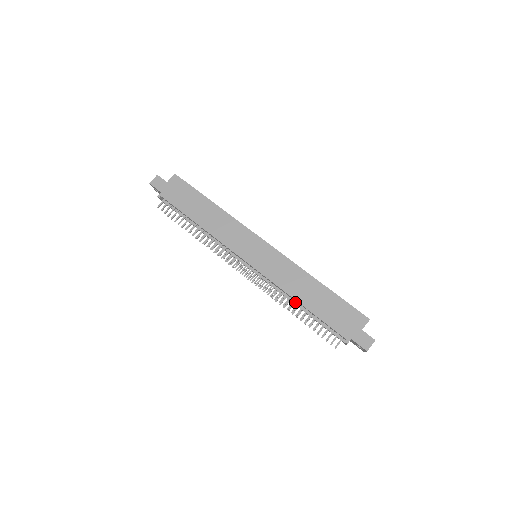
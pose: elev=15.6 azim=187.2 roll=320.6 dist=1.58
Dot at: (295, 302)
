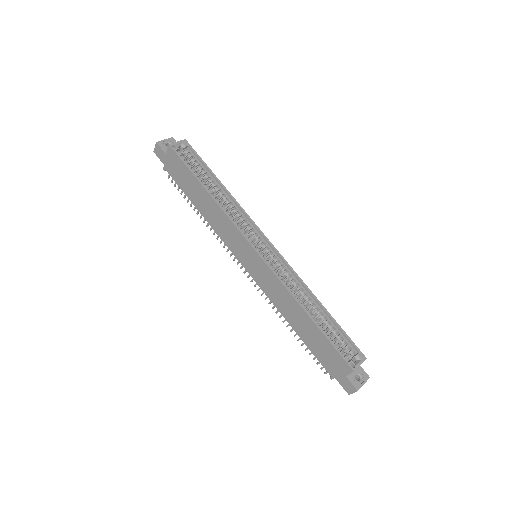
Dot at: occluded
